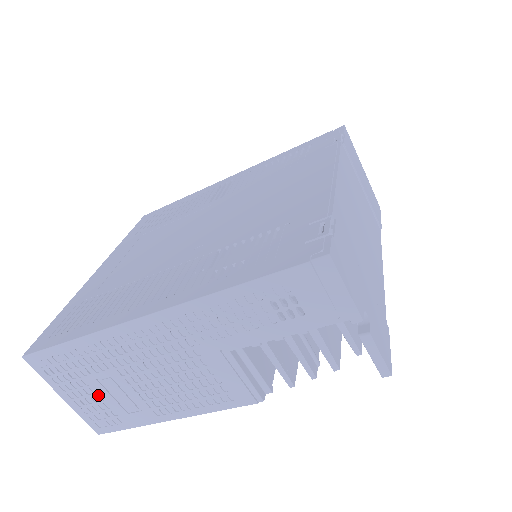
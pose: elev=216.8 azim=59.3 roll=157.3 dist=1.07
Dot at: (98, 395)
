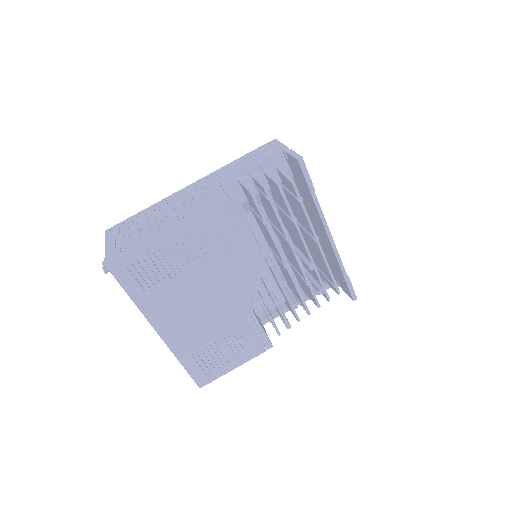
Dot at: (131, 235)
